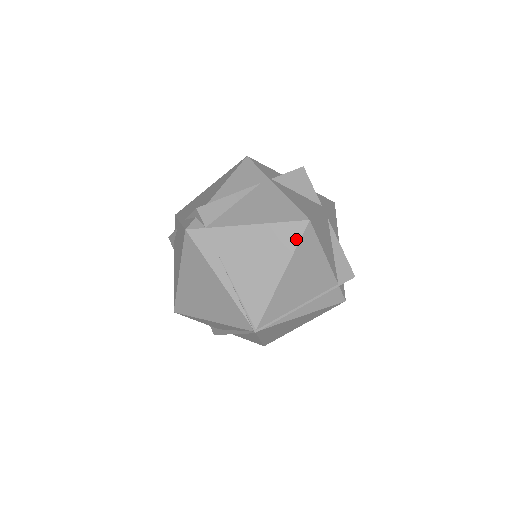
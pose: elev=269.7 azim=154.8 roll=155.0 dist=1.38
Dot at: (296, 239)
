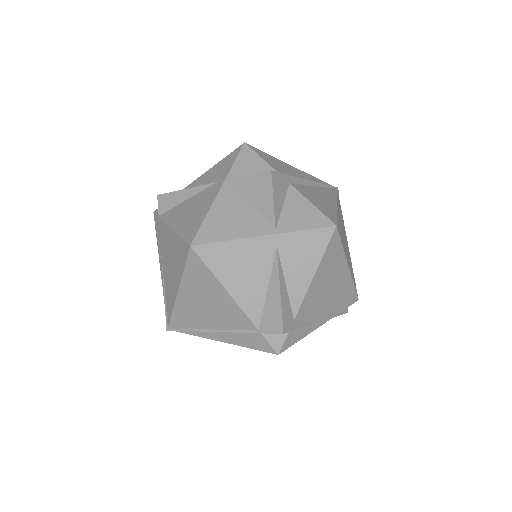
Dot at: (184, 260)
